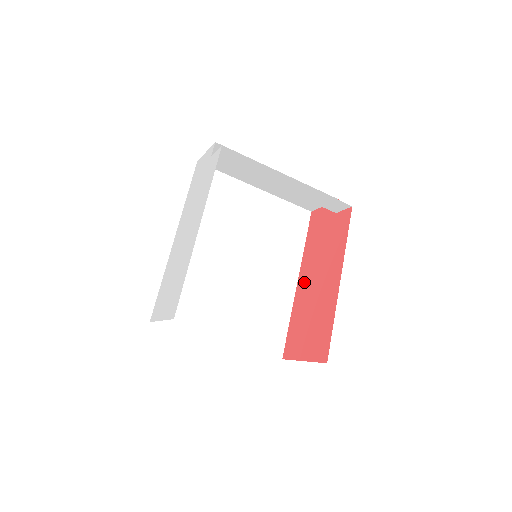
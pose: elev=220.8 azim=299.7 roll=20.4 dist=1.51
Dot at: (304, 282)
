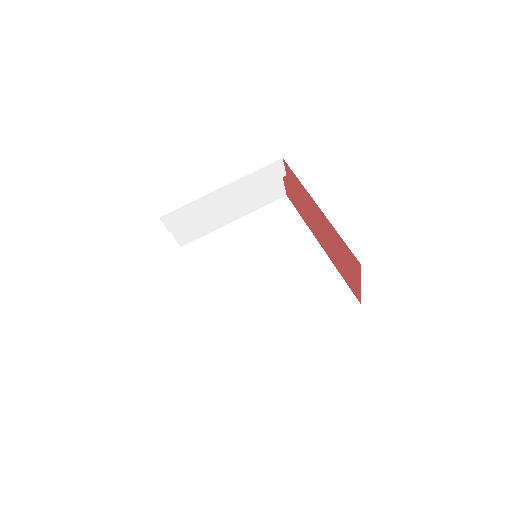
Dot at: (320, 239)
